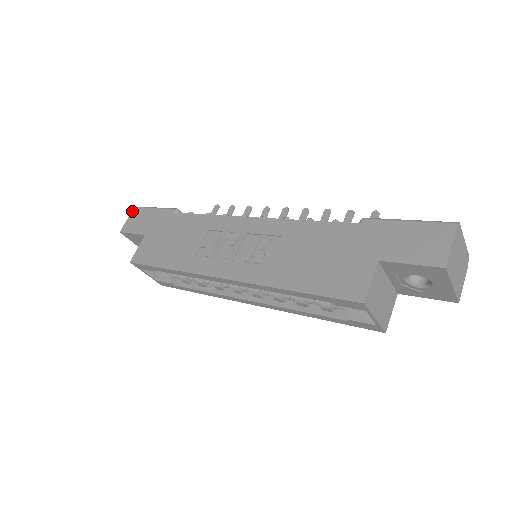
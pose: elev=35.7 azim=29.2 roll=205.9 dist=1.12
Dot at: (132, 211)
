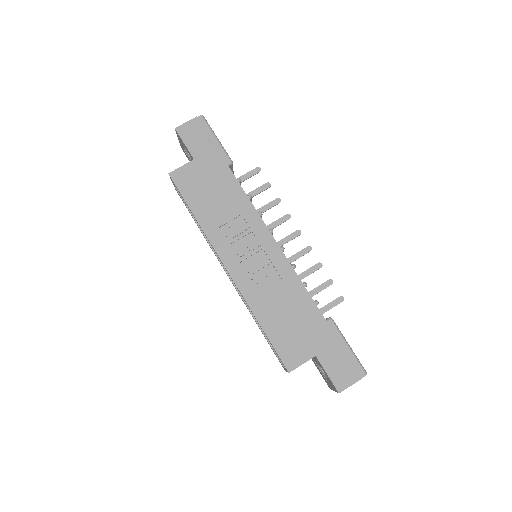
Dot at: (196, 117)
